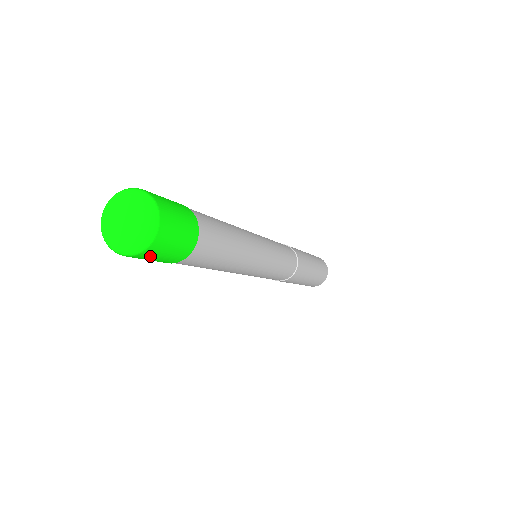
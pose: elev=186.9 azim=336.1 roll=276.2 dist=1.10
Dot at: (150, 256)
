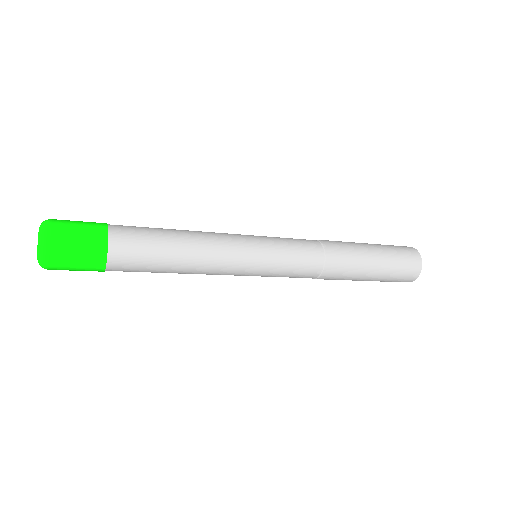
Dot at: occluded
